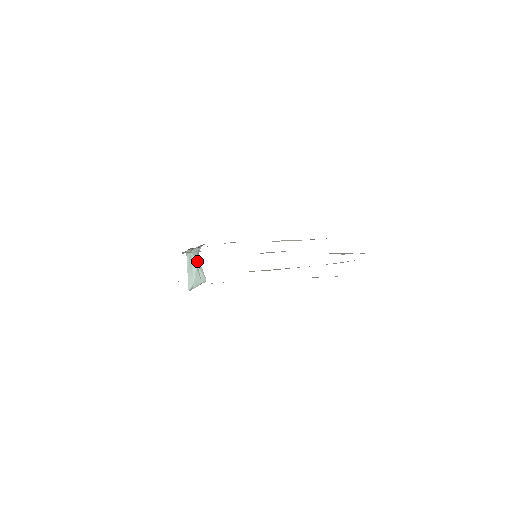
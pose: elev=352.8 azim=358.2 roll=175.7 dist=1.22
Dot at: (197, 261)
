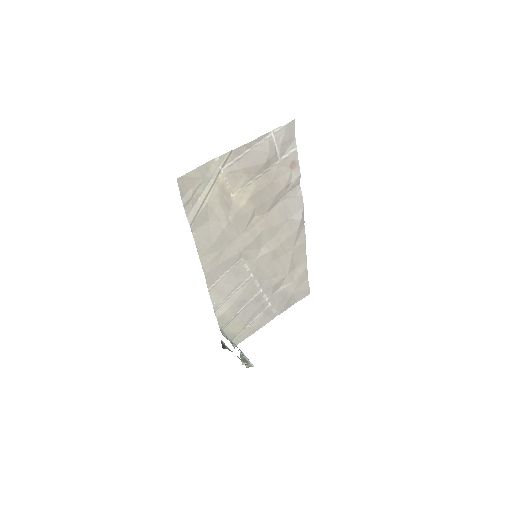
Dot at: (235, 345)
